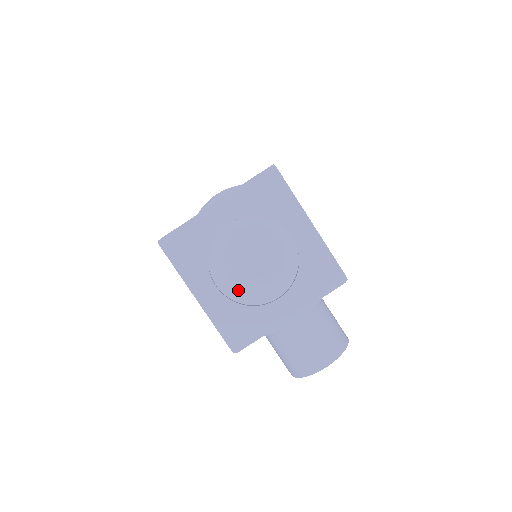
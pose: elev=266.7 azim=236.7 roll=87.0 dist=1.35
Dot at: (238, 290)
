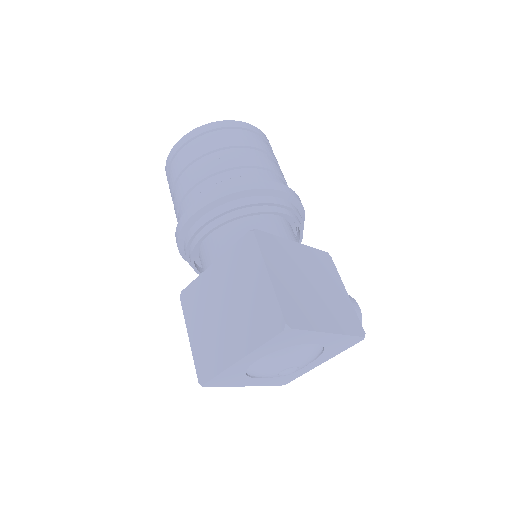
Dot at: occluded
